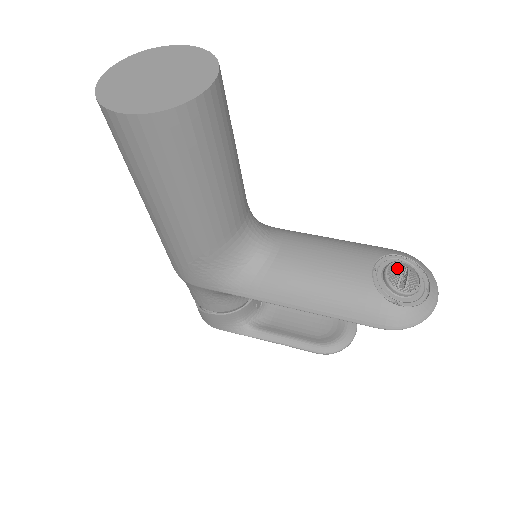
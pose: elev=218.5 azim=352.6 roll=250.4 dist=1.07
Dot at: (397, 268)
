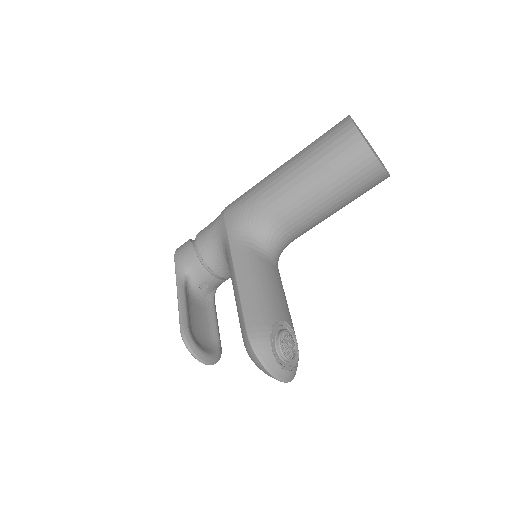
Dot at: (293, 340)
